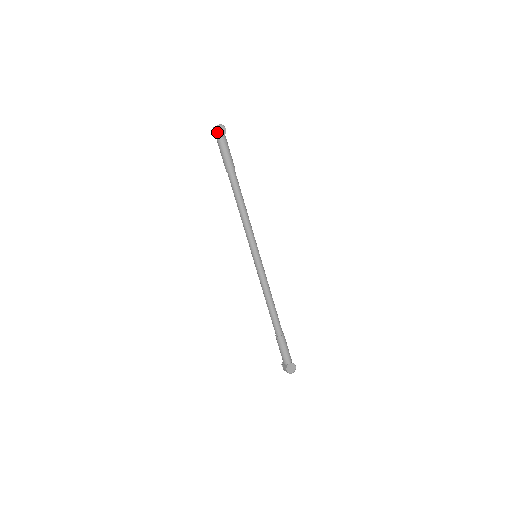
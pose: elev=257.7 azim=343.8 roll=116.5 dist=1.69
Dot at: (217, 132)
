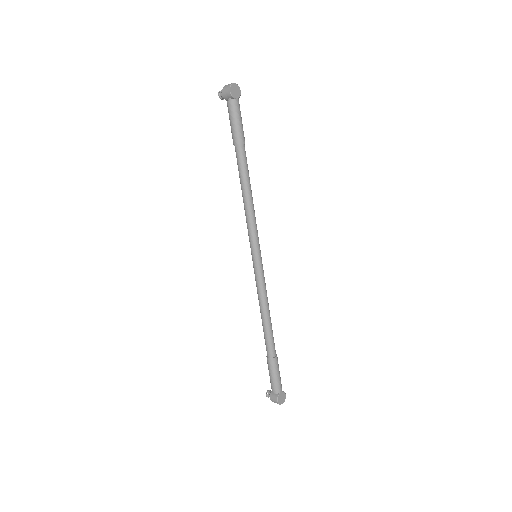
Dot at: (232, 92)
